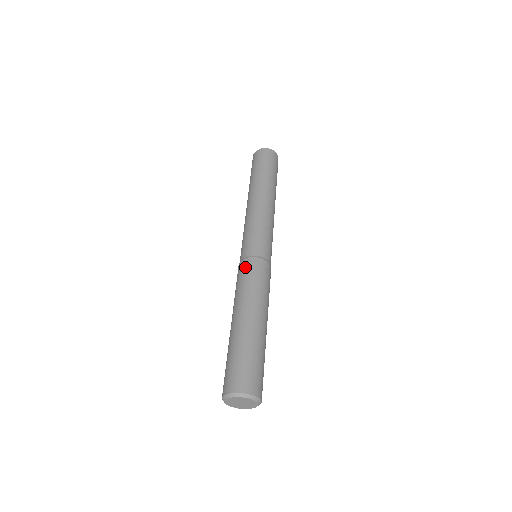
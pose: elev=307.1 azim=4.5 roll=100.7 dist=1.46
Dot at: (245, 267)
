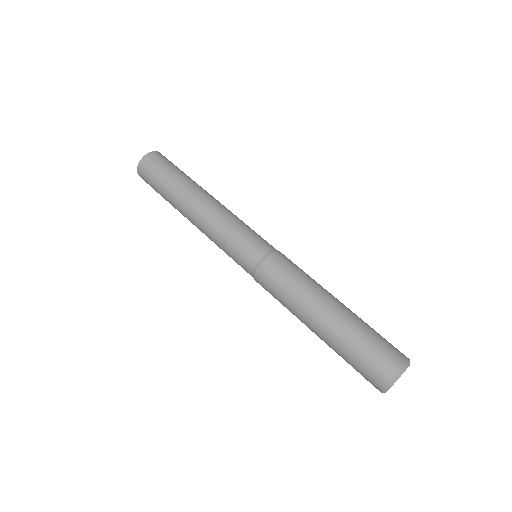
Dot at: (282, 260)
